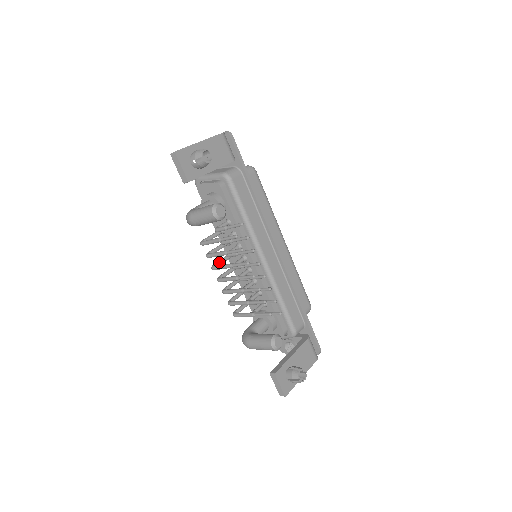
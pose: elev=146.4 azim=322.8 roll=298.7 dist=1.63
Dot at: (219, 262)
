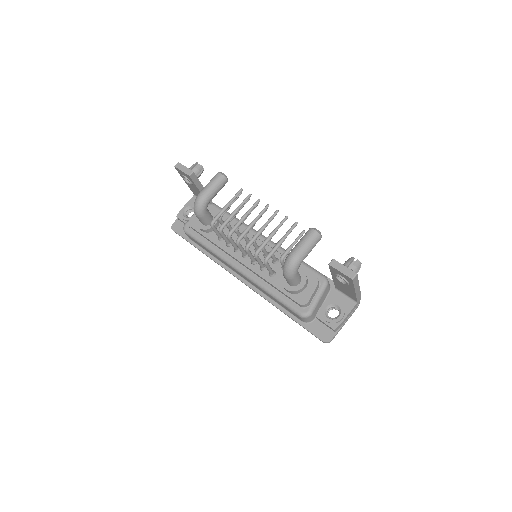
Dot at: (231, 239)
